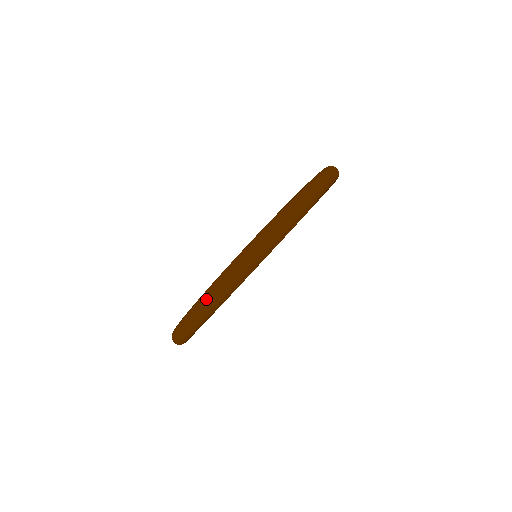
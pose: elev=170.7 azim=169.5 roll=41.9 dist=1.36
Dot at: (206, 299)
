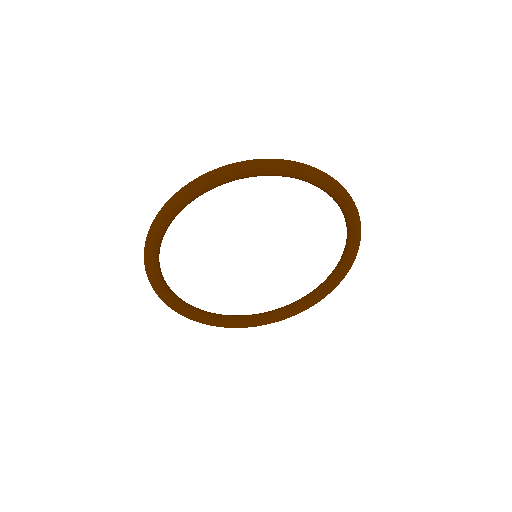
Dot at: occluded
